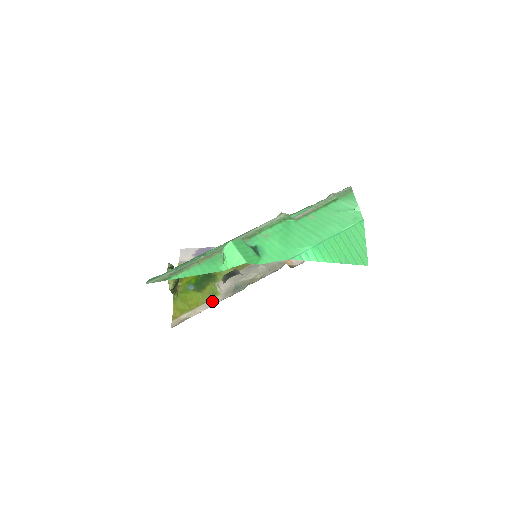
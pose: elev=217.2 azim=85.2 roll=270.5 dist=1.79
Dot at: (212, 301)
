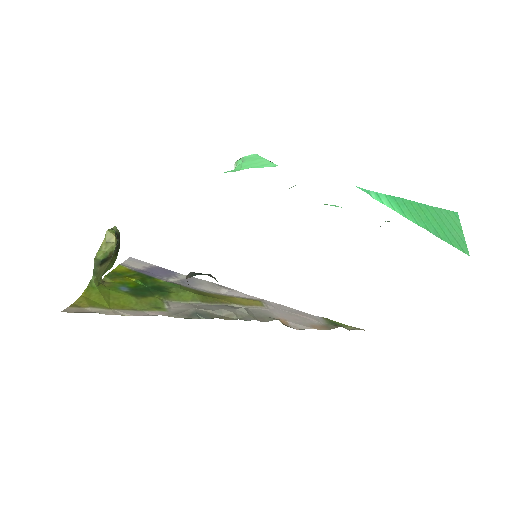
Dot at: (150, 312)
